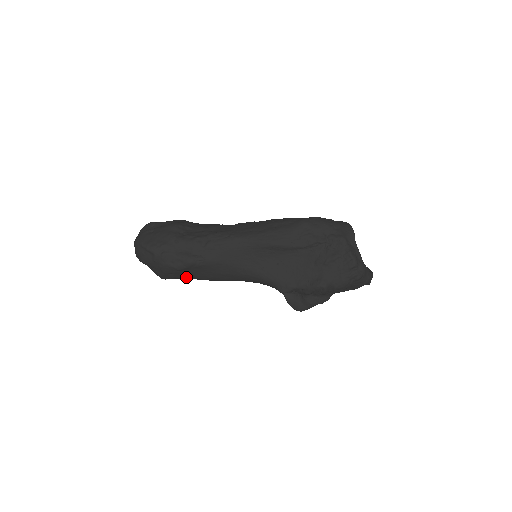
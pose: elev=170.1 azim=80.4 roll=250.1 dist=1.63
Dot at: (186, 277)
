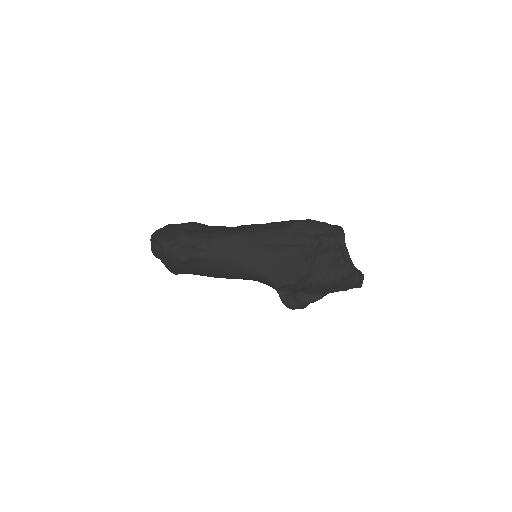
Dot at: (192, 272)
